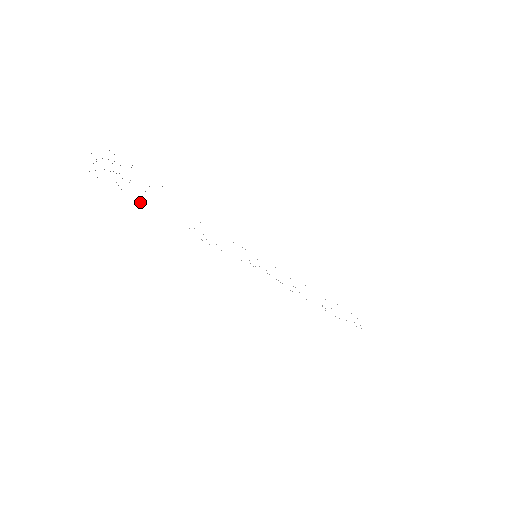
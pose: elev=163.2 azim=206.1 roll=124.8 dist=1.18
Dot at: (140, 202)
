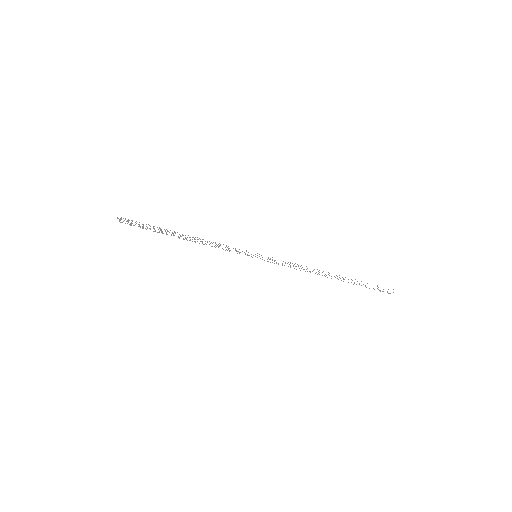
Dot at: occluded
